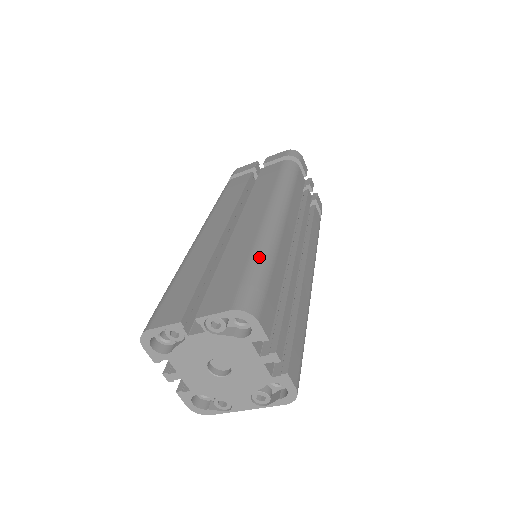
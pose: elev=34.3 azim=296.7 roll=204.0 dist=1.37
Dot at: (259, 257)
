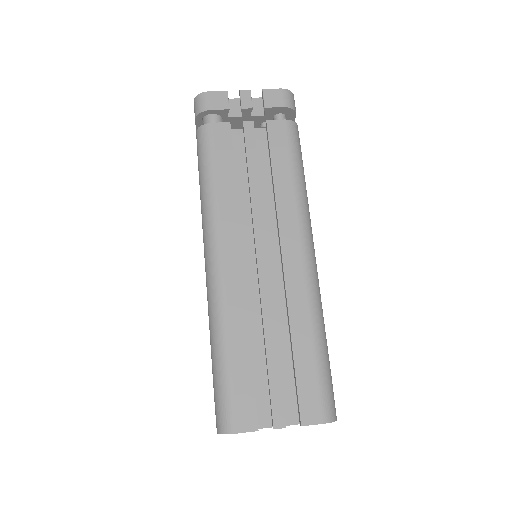
Dot at: (214, 351)
